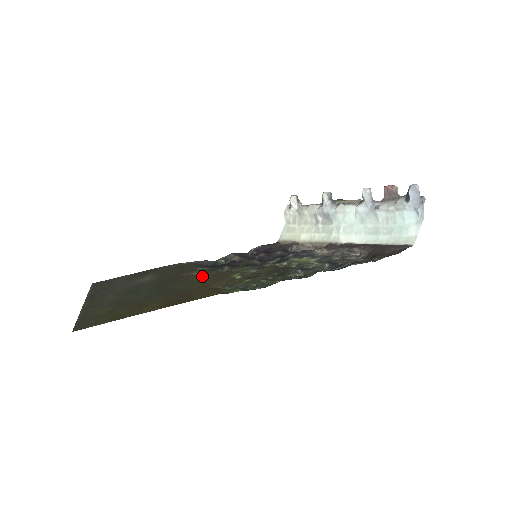
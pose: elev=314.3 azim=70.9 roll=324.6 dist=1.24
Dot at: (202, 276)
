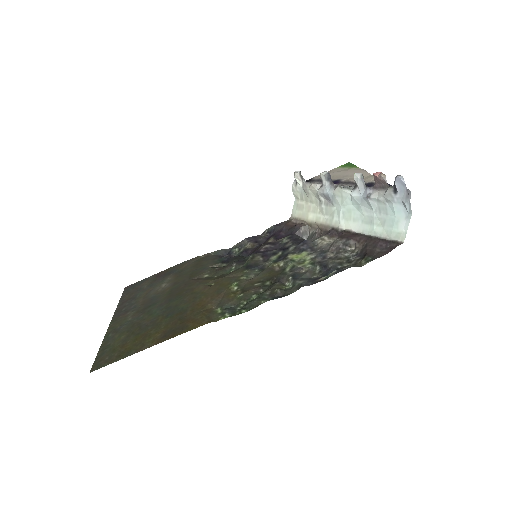
Dot at: (206, 286)
